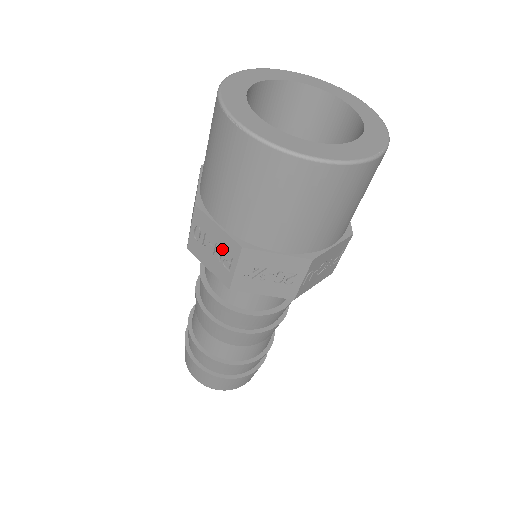
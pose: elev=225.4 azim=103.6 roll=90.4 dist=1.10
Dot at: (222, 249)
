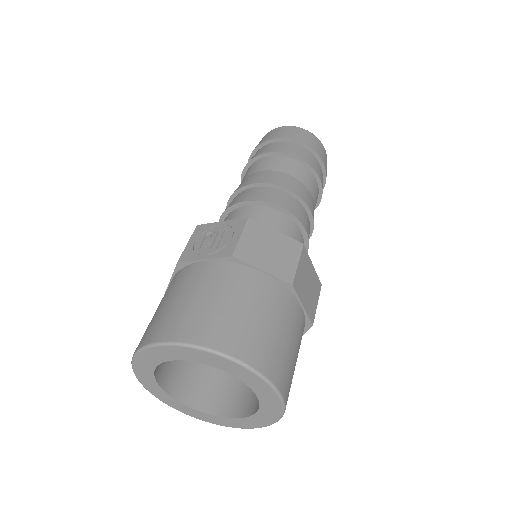
Dot at: occluded
